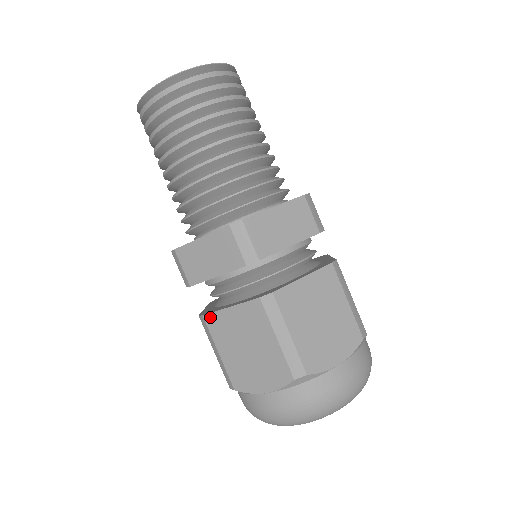
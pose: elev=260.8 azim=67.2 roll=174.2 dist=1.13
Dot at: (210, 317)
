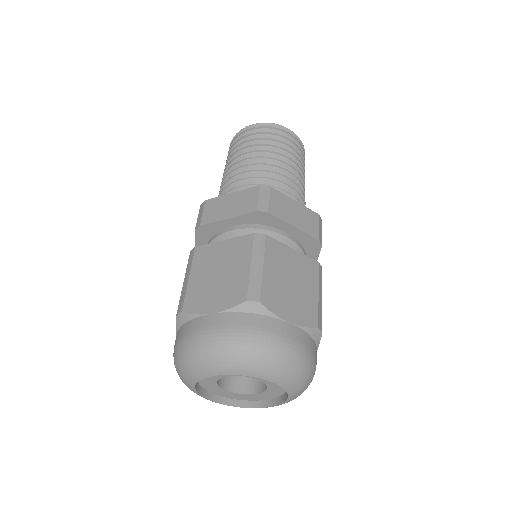
Dot at: (201, 248)
